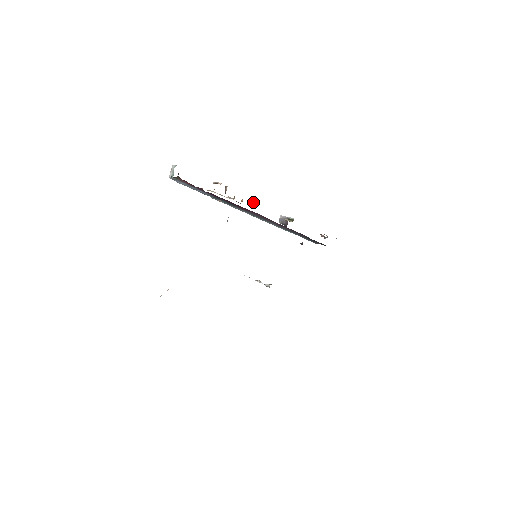
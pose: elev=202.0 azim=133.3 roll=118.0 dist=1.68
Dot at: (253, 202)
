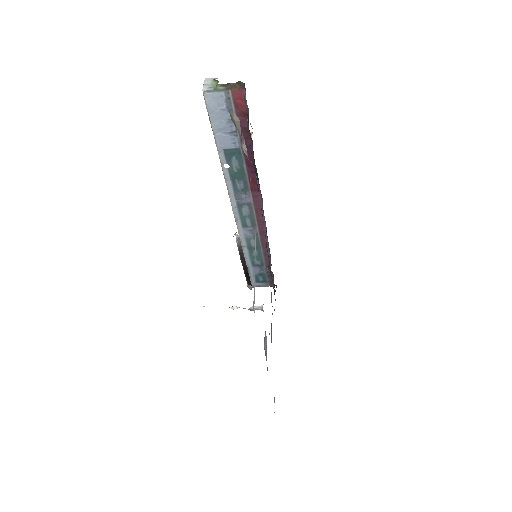
Dot at: occluded
